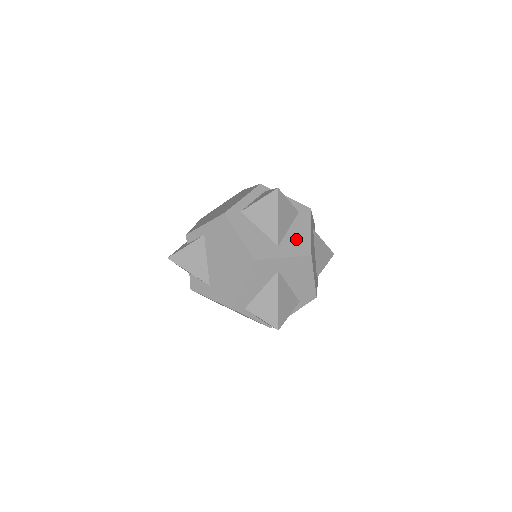
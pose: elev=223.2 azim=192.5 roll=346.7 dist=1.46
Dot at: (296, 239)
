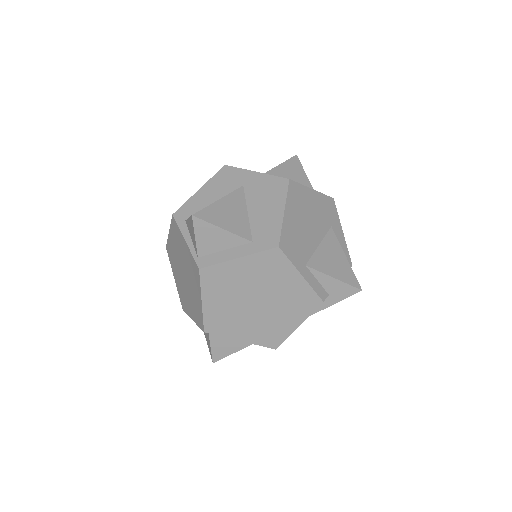
Dot at: occluded
